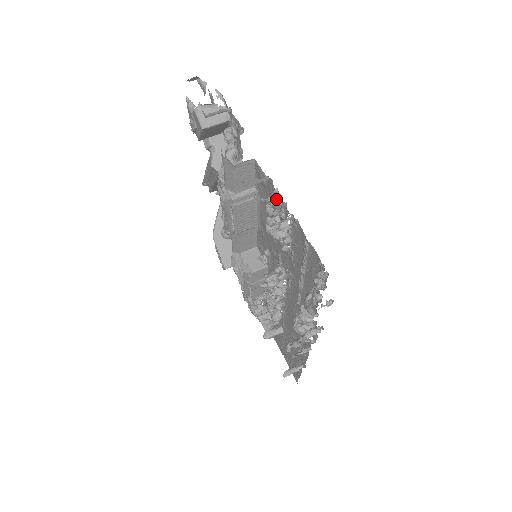
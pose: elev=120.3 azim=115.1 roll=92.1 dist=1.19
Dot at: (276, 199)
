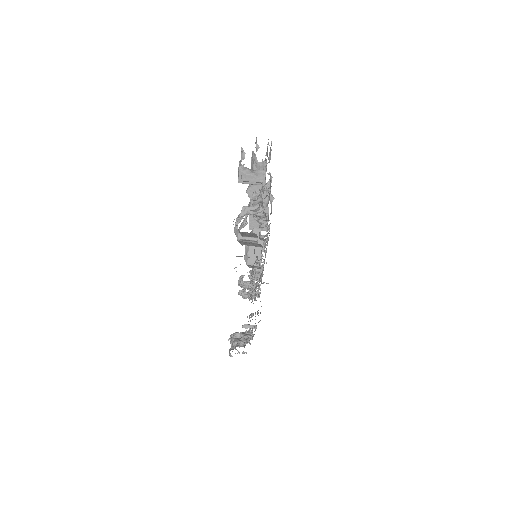
Dot at: (252, 272)
